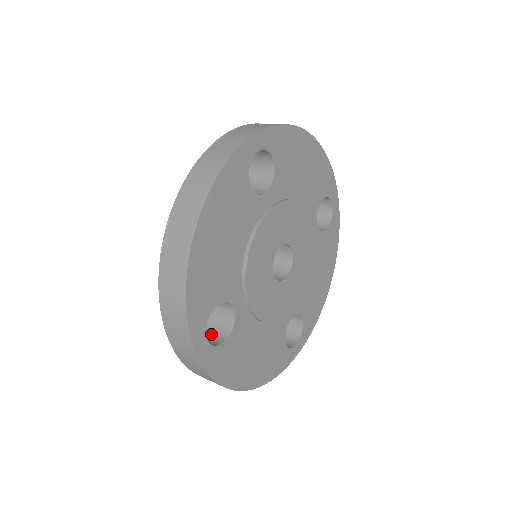
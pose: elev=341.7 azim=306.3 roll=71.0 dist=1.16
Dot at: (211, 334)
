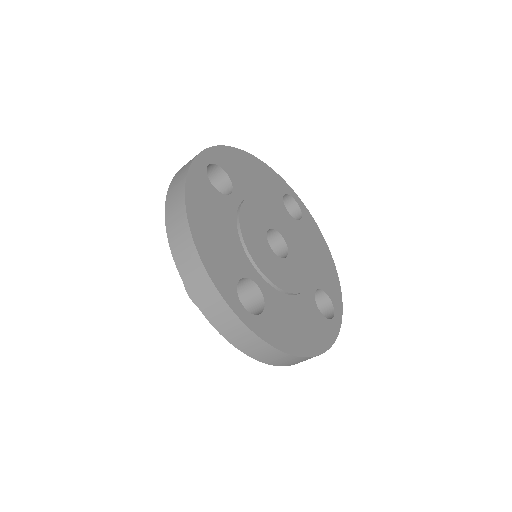
Dot at: occluded
